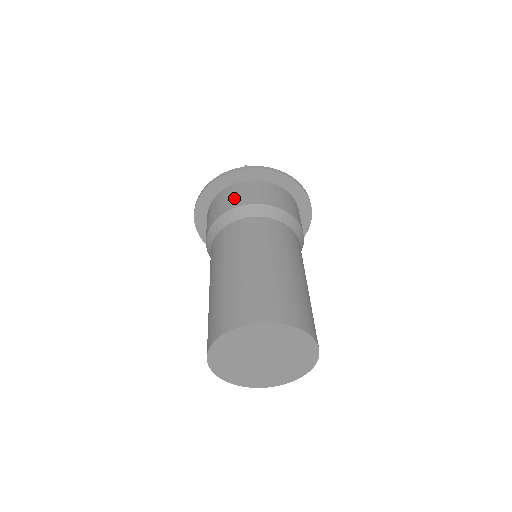
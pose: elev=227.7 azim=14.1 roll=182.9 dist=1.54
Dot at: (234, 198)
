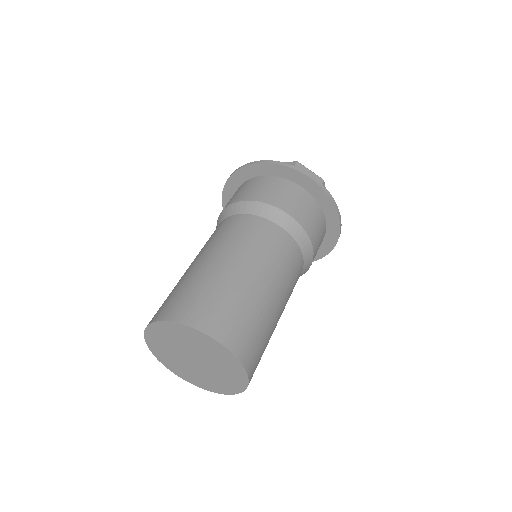
Dot at: (230, 200)
